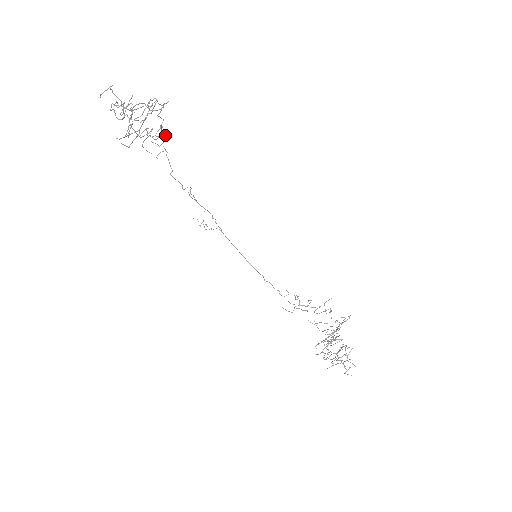
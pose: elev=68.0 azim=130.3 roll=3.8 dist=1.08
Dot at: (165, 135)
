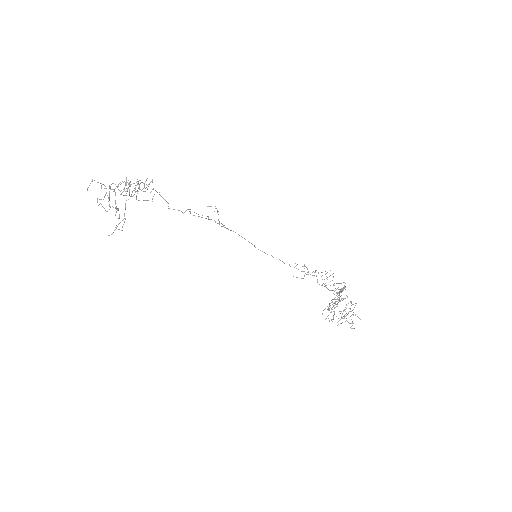
Dot at: (152, 181)
